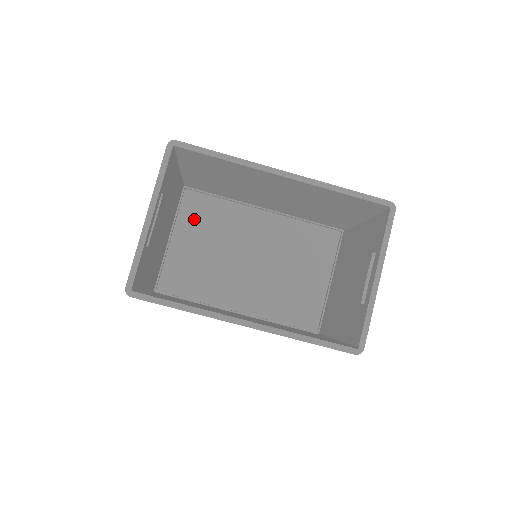
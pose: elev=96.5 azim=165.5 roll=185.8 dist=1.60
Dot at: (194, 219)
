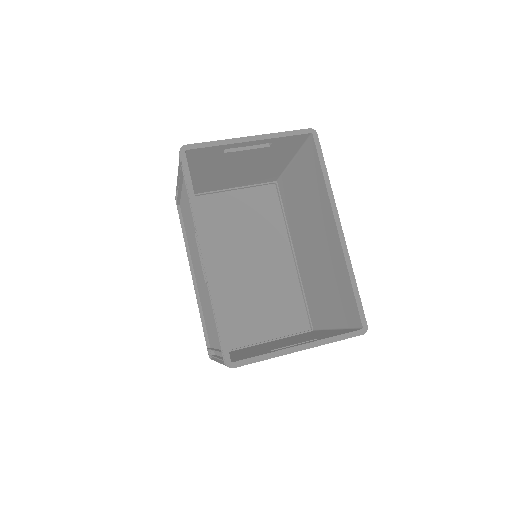
Dot at: (255, 202)
